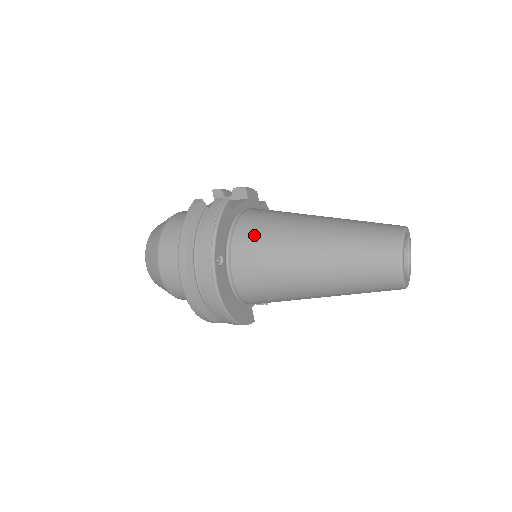
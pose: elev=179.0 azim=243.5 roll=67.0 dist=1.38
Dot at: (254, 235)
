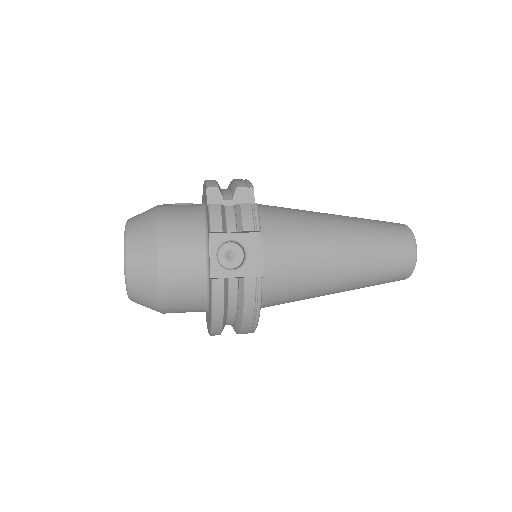
Dot at: (285, 290)
